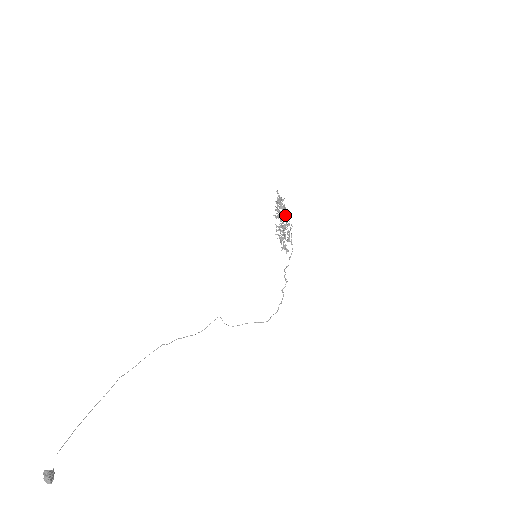
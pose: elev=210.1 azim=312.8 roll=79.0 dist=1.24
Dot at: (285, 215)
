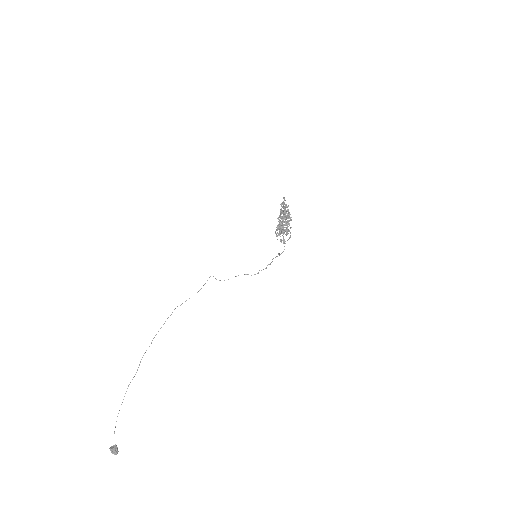
Dot at: occluded
